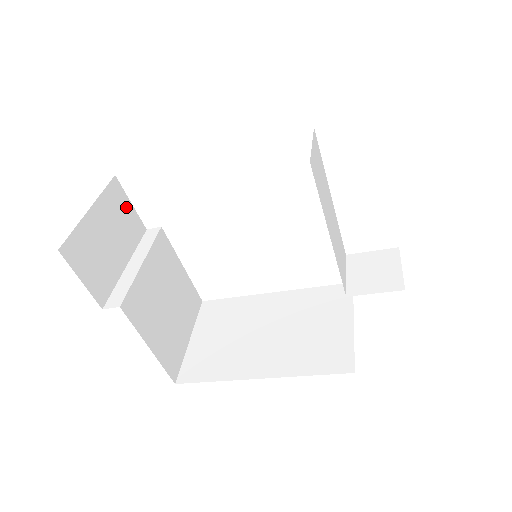
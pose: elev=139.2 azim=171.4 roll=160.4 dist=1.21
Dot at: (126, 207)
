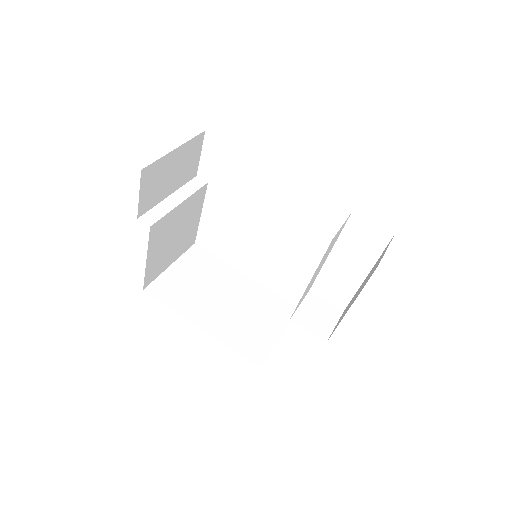
Dot at: (196, 155)
